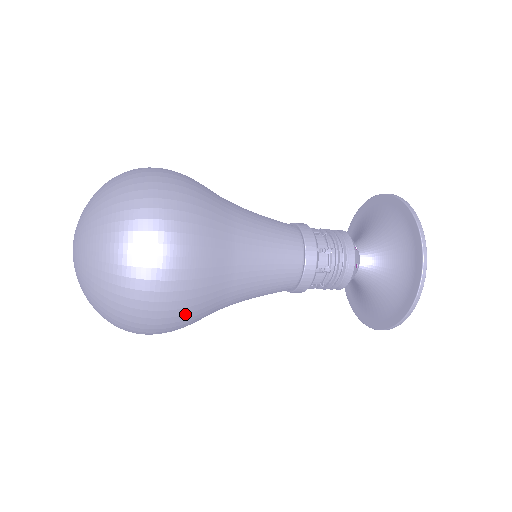
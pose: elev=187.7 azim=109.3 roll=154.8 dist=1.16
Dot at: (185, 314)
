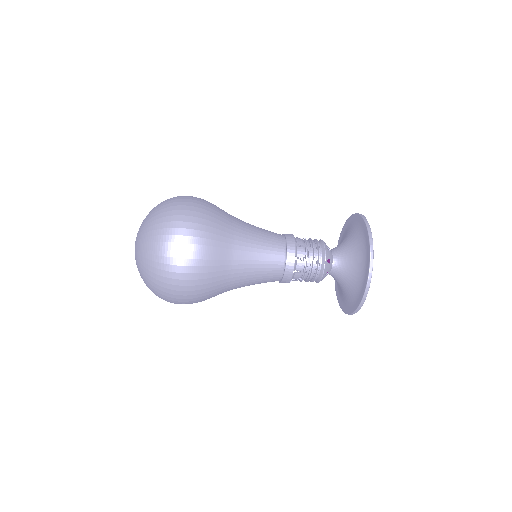
Dot at: (203, 238)
